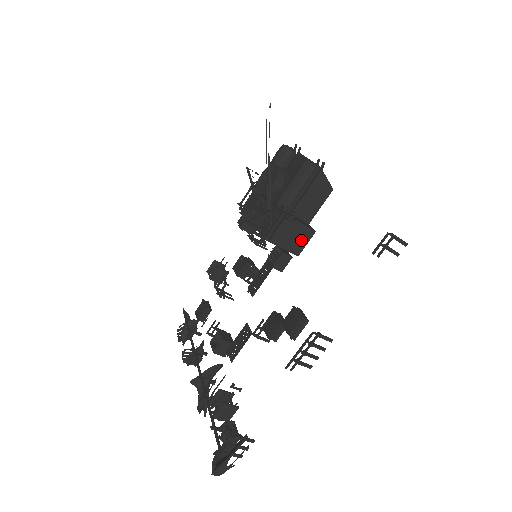
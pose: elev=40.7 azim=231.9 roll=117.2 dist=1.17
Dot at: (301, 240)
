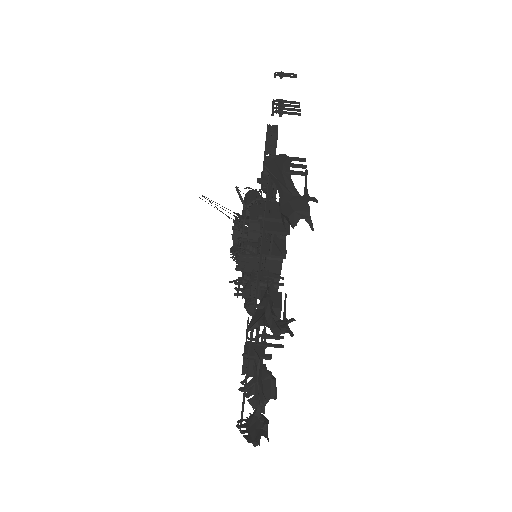
Dot at: occluded
